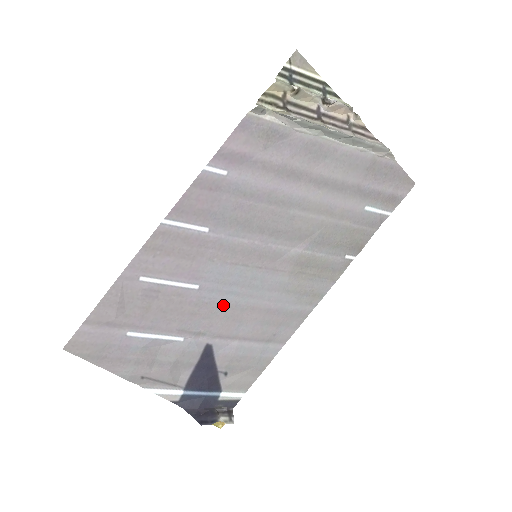
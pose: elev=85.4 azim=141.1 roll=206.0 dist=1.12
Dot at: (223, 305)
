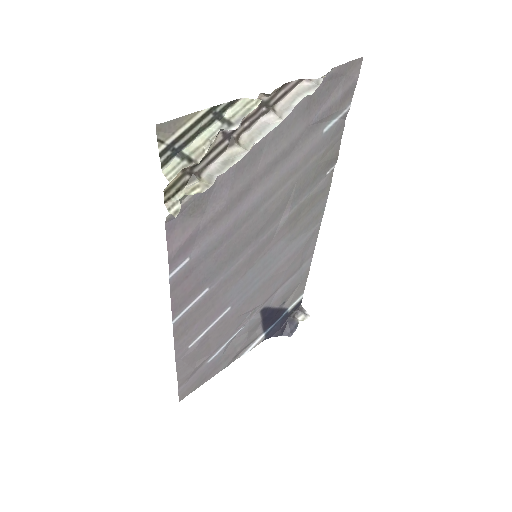
Dot at: (255, 292)
